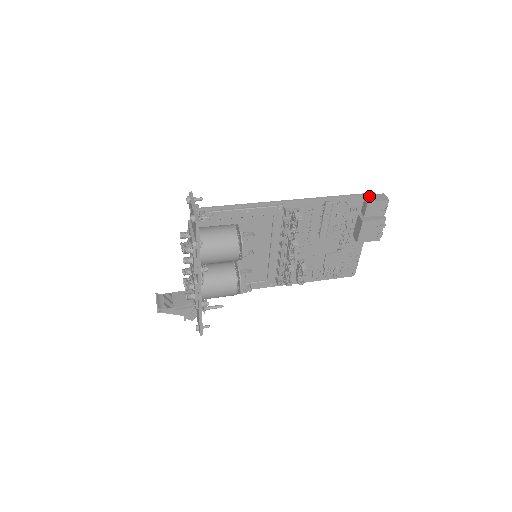
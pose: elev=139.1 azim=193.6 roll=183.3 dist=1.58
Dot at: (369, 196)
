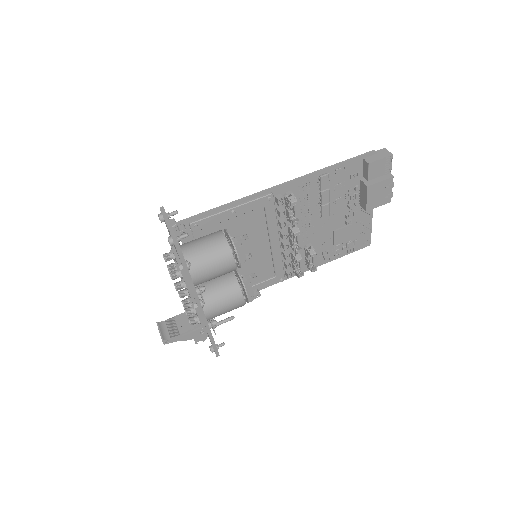
Dot at: (368, 156)
